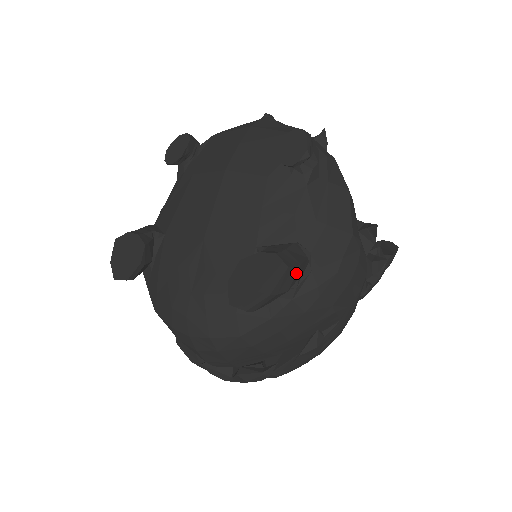
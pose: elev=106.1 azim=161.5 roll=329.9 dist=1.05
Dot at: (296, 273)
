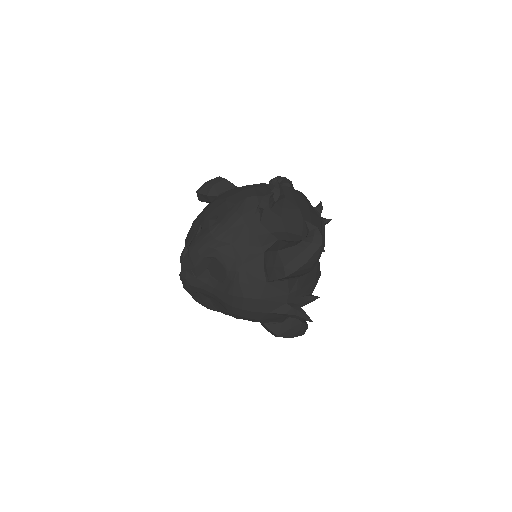
Dot at: (222, 181)
